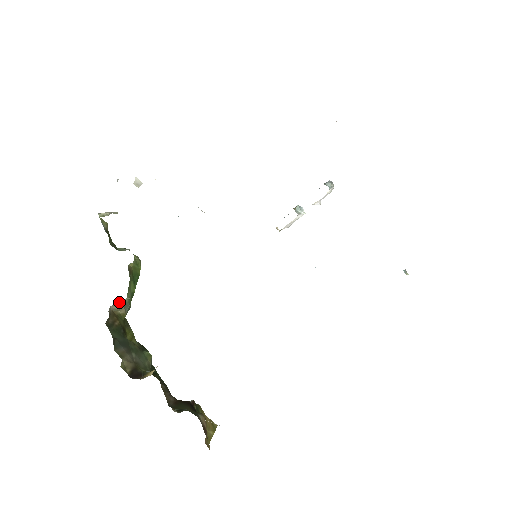
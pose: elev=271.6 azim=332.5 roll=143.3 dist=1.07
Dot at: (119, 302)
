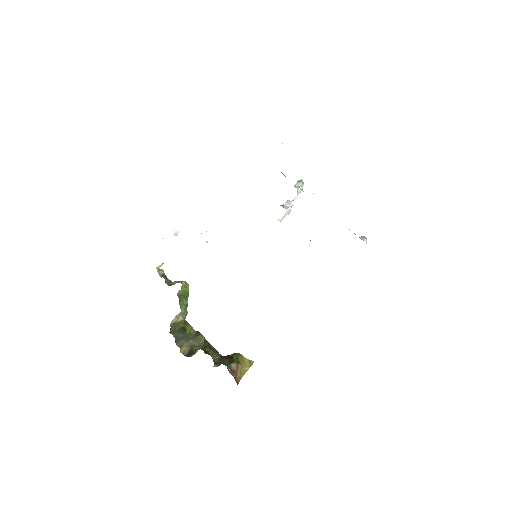
Dot at: (176, 316)
